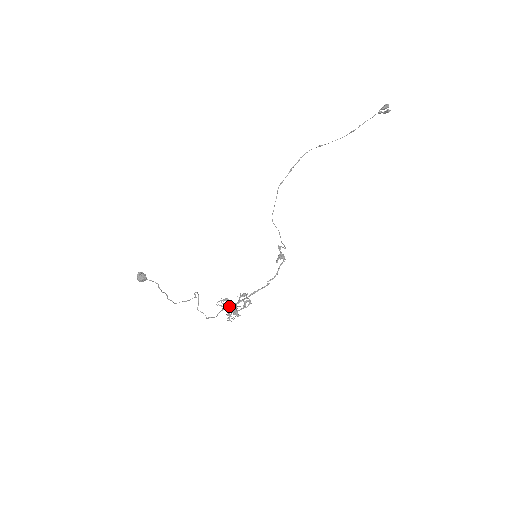
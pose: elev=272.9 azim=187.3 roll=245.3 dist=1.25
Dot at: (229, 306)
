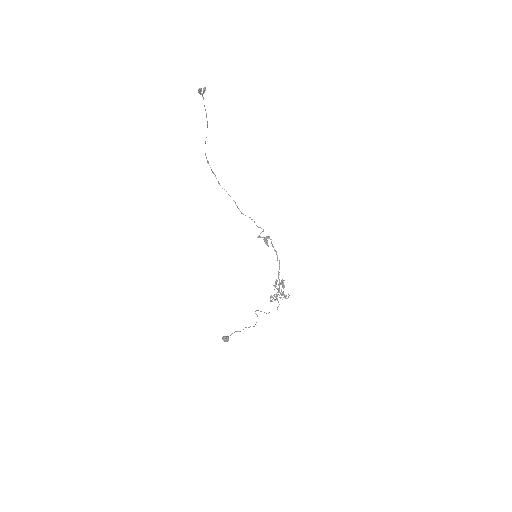
Dot at: occluded
